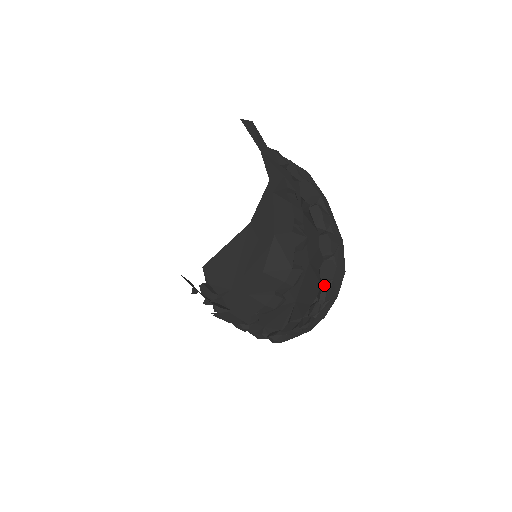
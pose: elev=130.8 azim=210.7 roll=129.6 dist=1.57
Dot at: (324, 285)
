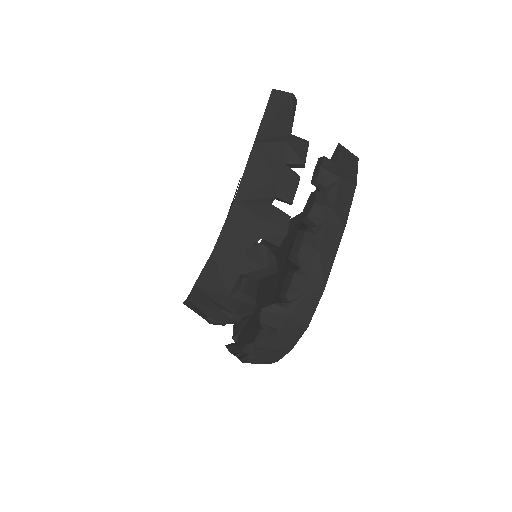
Dot at: (263, 330)
